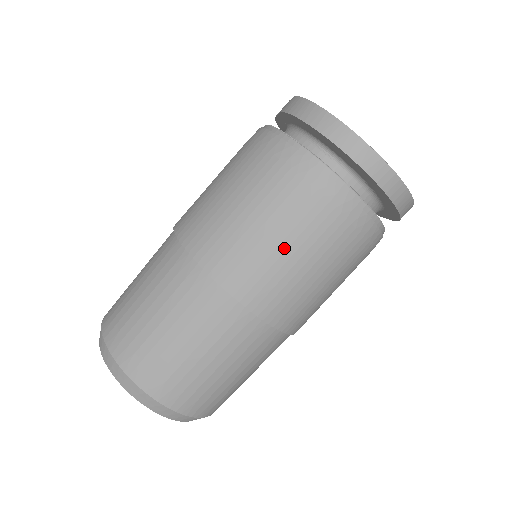
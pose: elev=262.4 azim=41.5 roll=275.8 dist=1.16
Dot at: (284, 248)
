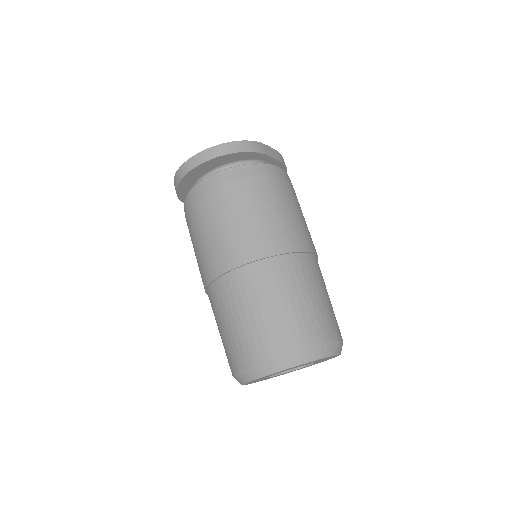
Dot at: (211, 231)
